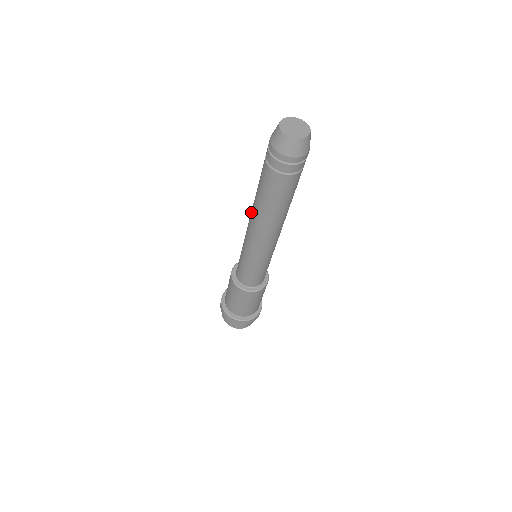
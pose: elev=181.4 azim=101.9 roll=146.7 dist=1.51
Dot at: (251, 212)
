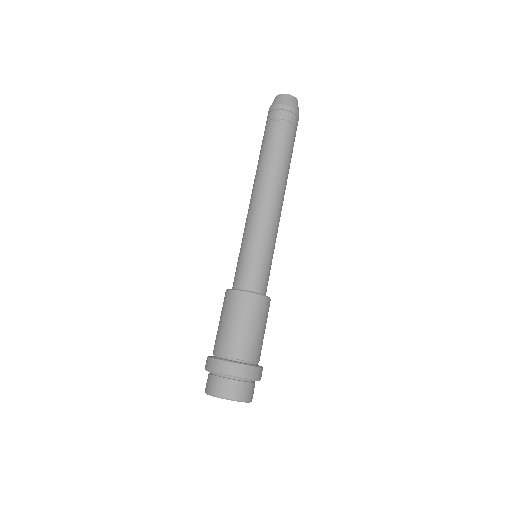
Dot at: (253, 186)
